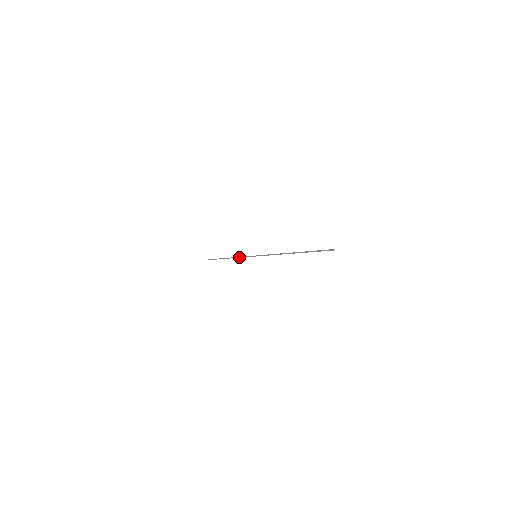
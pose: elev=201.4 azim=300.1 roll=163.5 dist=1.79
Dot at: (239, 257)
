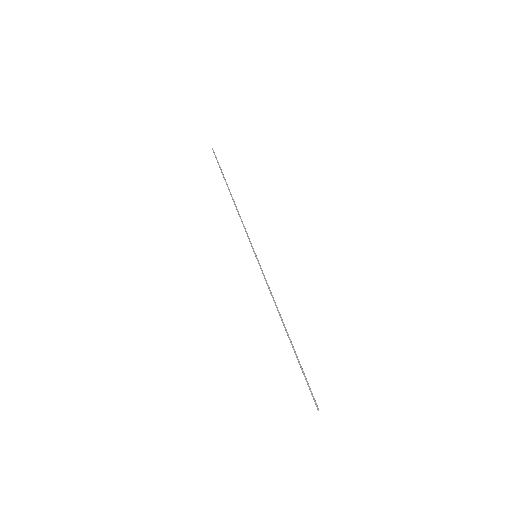
Dot at: (241, 221)
